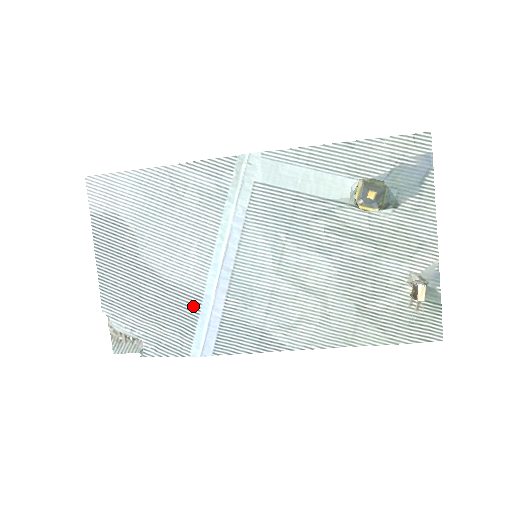
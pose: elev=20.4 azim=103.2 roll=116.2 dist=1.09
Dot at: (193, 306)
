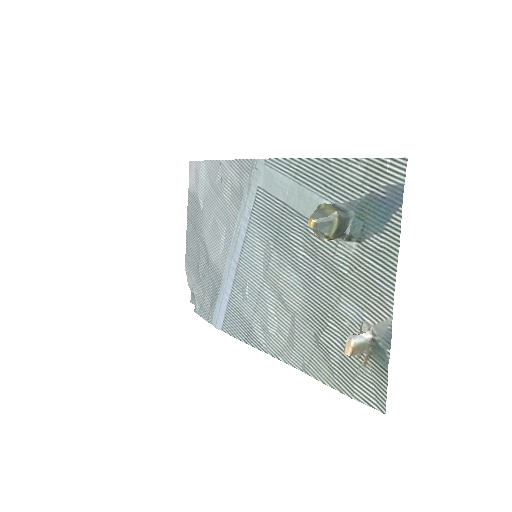
Dot at: (217, 284)
